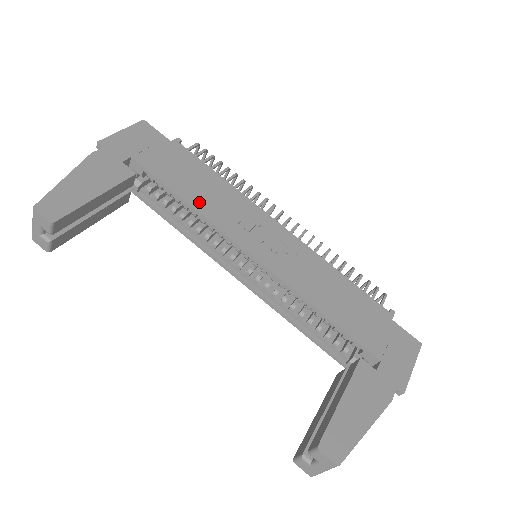
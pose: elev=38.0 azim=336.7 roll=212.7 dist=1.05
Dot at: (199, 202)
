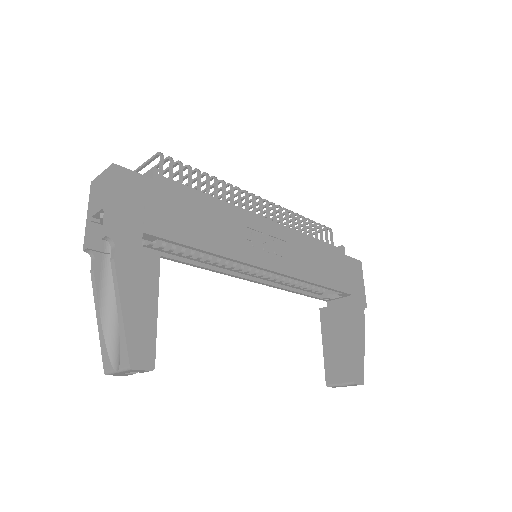
Dot at: (215, 244)
